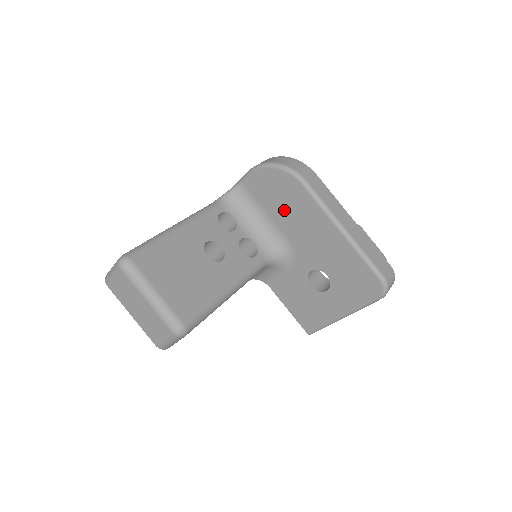
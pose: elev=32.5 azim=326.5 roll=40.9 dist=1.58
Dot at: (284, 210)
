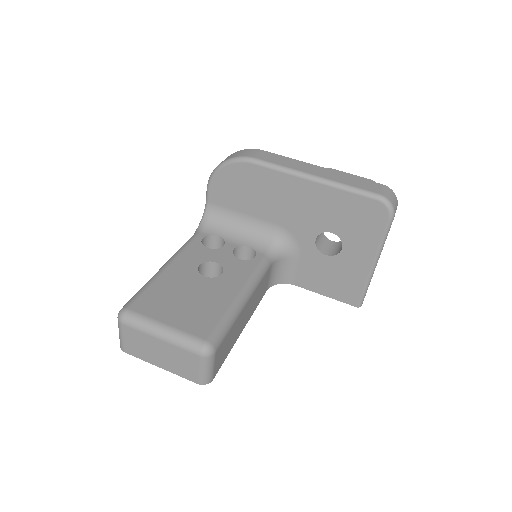
Dot at: (255, 199)
